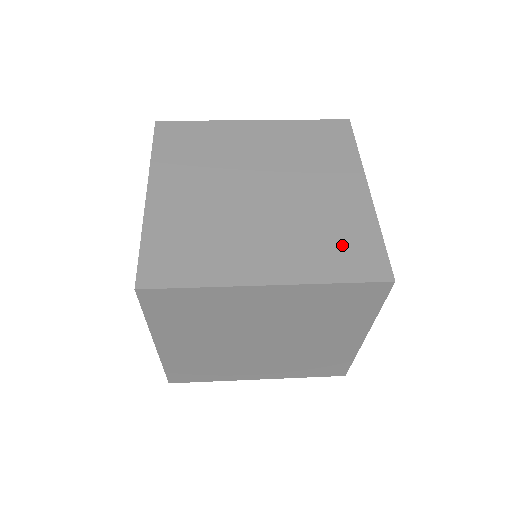
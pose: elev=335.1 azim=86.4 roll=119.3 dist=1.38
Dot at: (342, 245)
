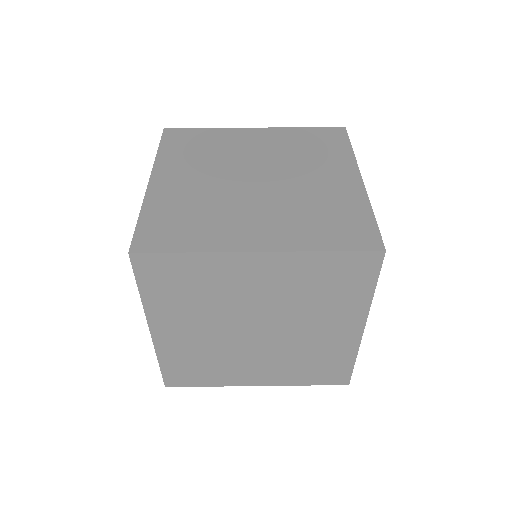
Dot at: (319, 367)
